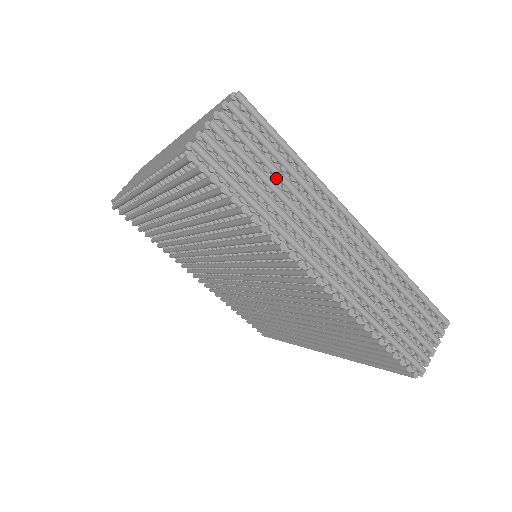
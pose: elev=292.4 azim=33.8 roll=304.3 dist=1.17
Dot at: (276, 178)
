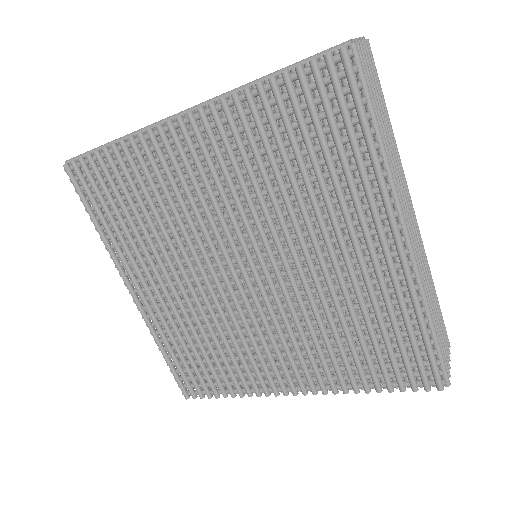
Dot at: occluded
